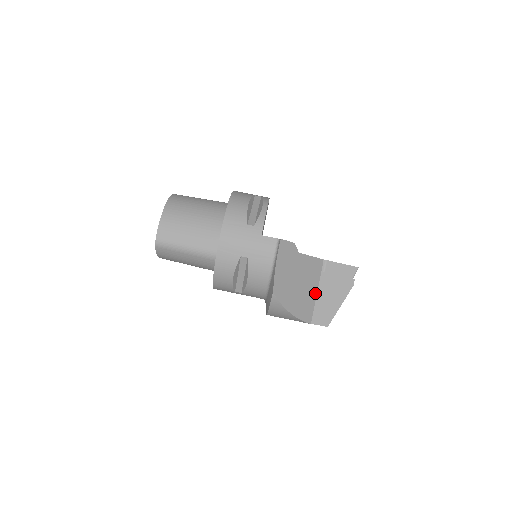
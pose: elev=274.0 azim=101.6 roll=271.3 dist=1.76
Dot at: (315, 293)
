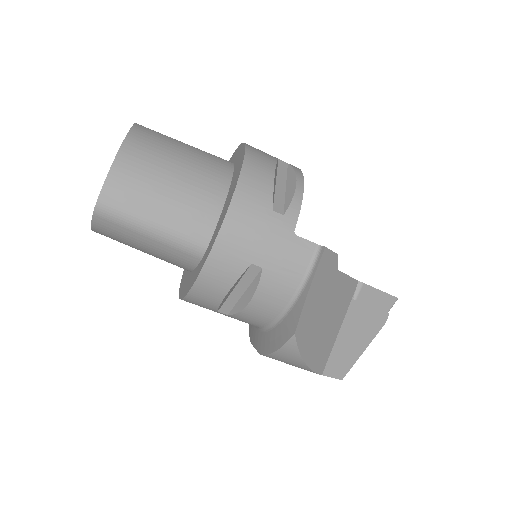
Dot at: (337, 330)
